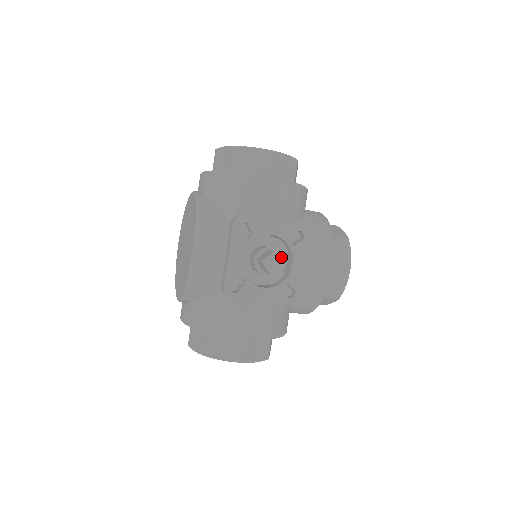
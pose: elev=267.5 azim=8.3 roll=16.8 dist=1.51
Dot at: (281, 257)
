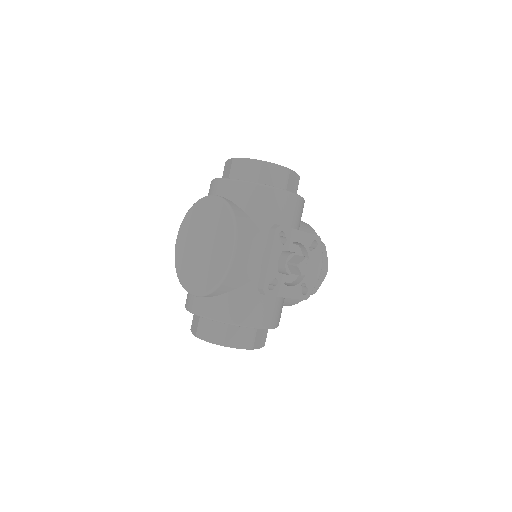
Dot at: occluded
